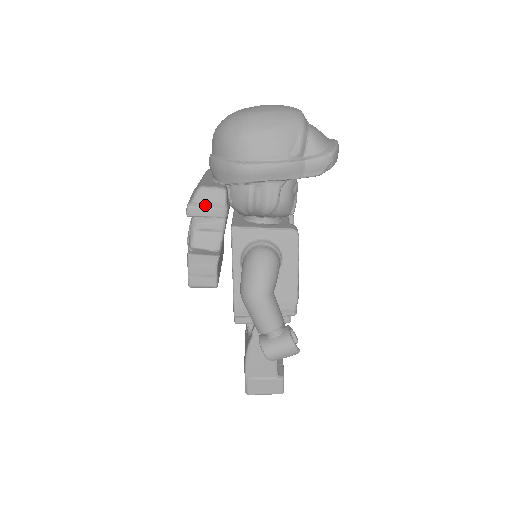
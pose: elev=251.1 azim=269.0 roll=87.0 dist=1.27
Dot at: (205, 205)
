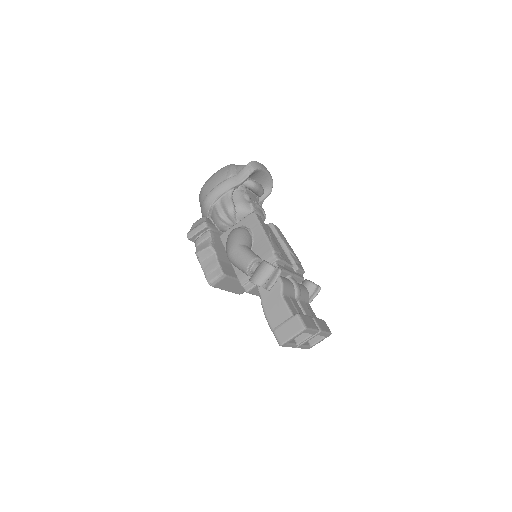
Dot at: (195, 228)
